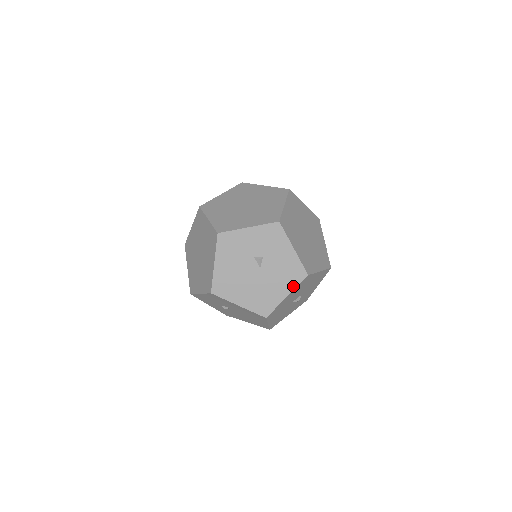
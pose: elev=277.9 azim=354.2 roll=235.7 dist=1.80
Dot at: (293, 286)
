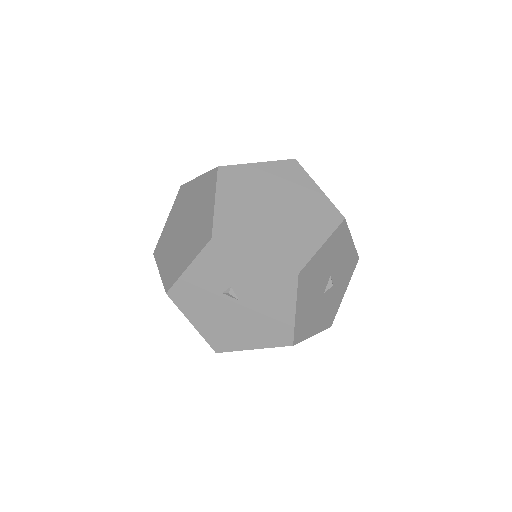
Dot at: (292, 296)
